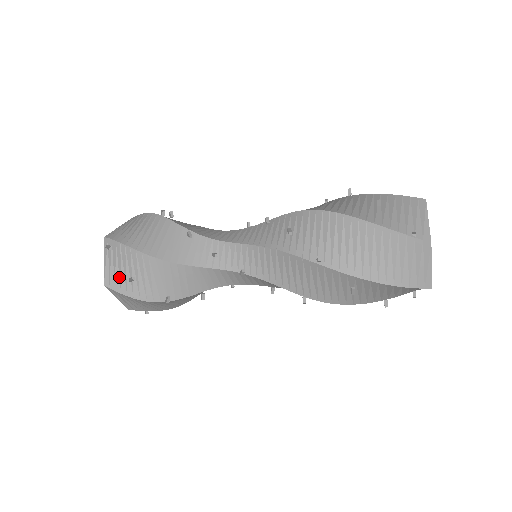
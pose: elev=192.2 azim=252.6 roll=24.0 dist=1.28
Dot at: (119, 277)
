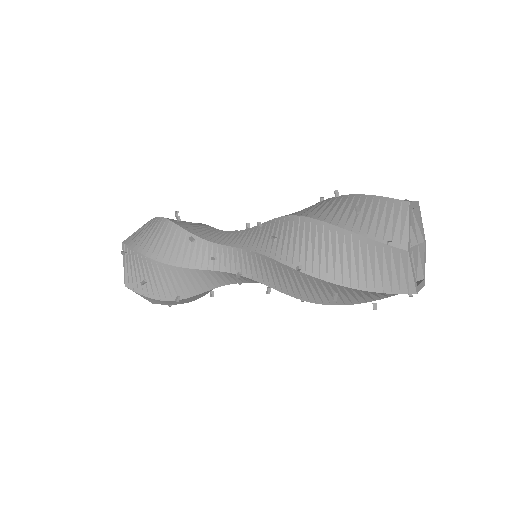
Dot at: (136, 279)
